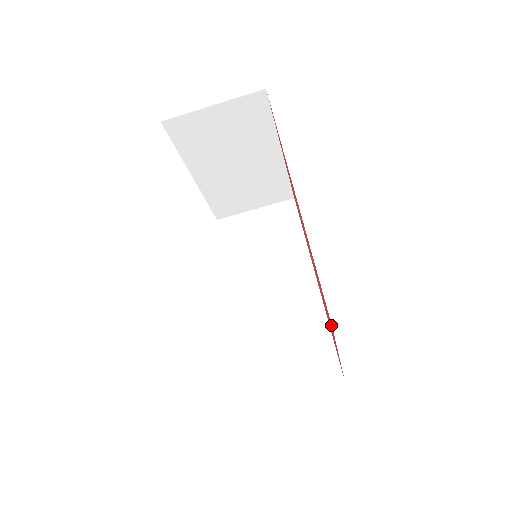
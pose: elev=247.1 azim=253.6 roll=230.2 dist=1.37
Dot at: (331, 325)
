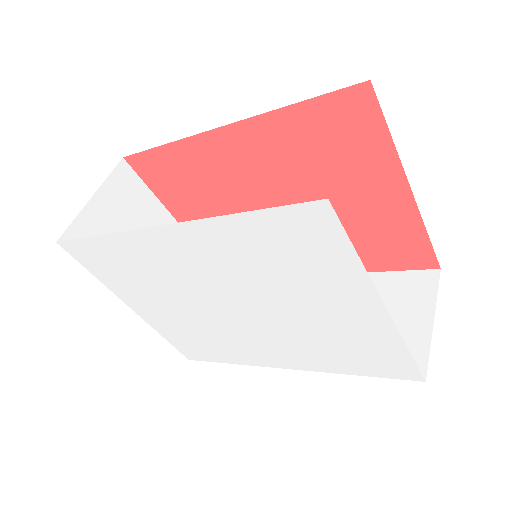
Dot at: (369, 113)
